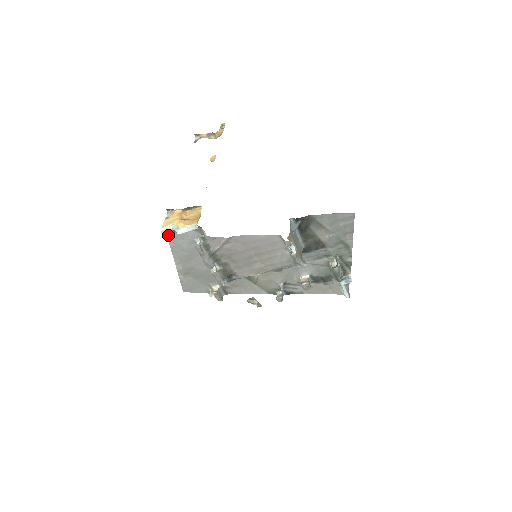
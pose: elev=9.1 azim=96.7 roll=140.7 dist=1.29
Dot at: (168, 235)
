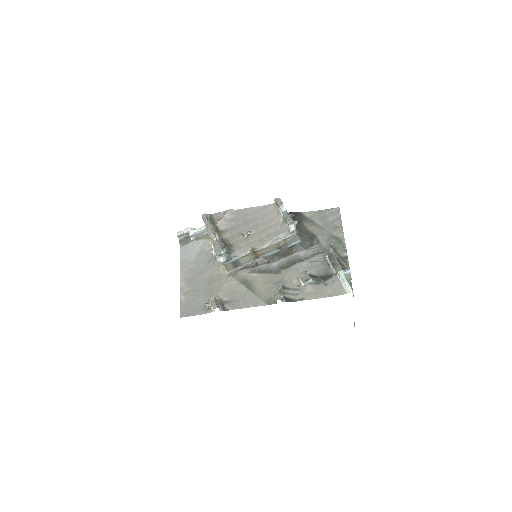
Dot at: (182, 248)
